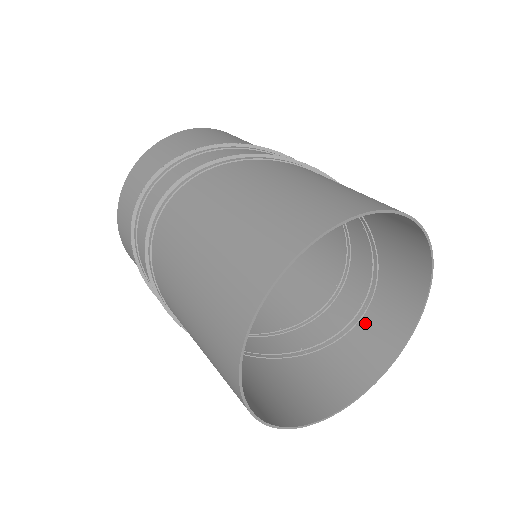
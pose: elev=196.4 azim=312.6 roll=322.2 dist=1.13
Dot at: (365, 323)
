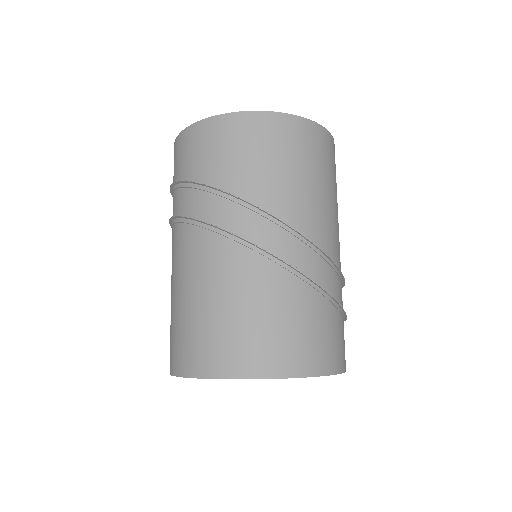
Dot at: occluded
